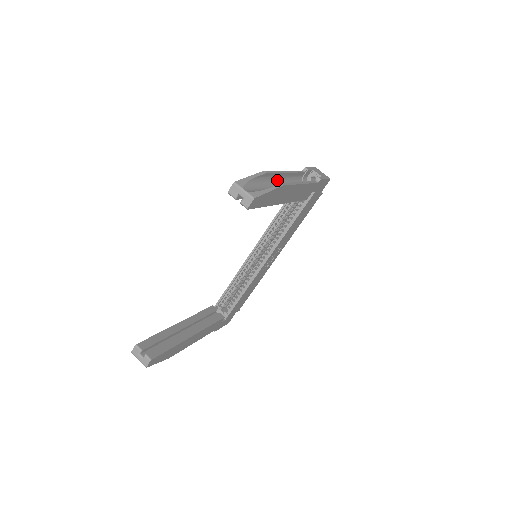
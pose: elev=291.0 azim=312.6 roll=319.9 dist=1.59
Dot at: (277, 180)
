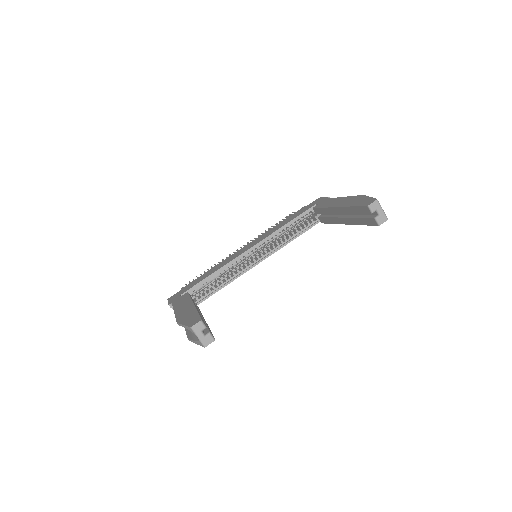
Dot at: occluded
